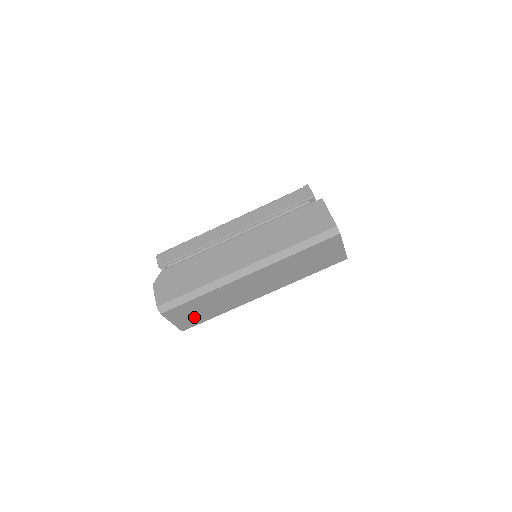
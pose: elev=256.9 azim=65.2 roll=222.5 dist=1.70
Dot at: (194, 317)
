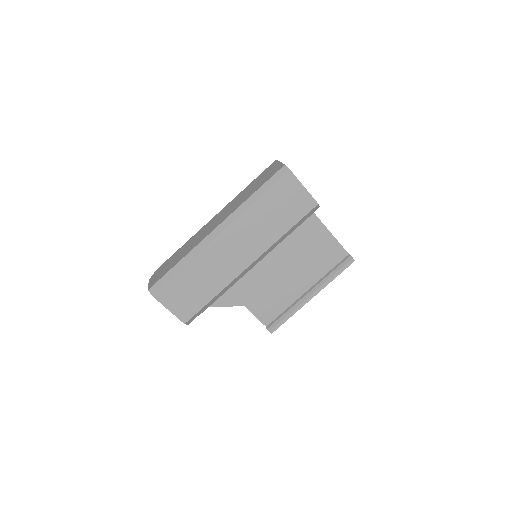
Dot at: (189, 301)
